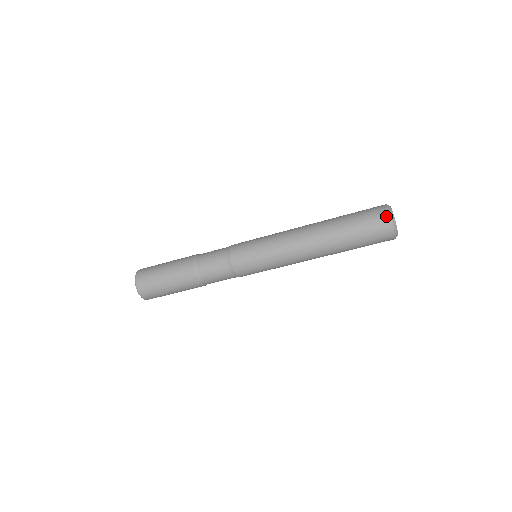
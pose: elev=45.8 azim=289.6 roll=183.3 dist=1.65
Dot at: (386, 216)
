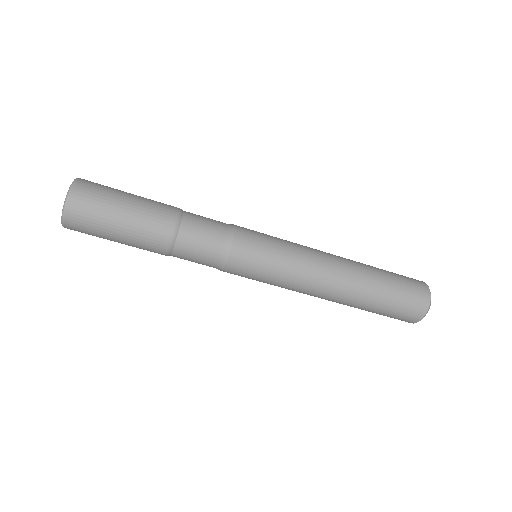
Dot at: (420, 316)
